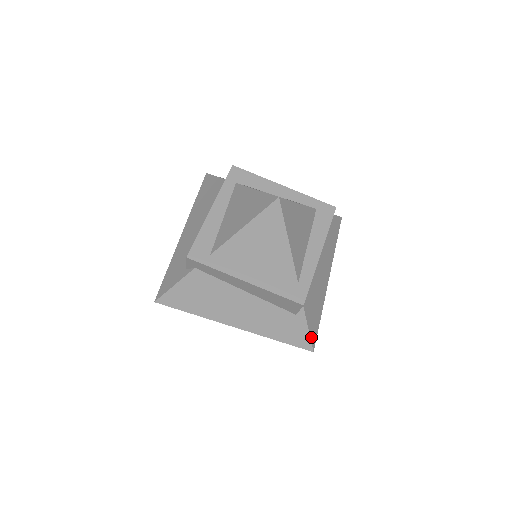
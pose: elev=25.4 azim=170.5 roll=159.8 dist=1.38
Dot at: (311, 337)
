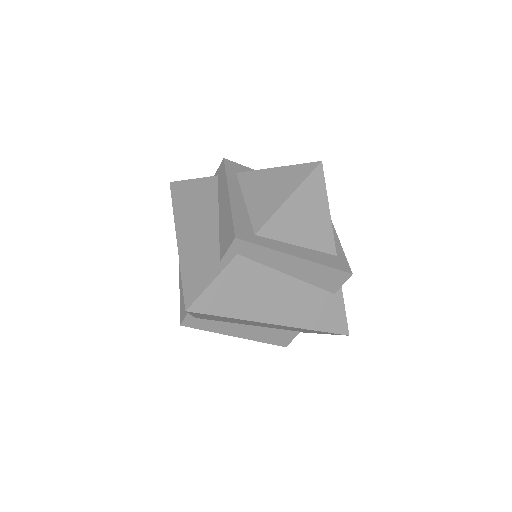
Dot at: (346, 319)
